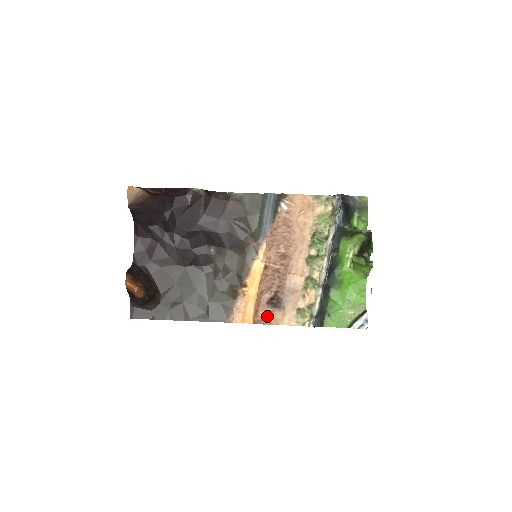
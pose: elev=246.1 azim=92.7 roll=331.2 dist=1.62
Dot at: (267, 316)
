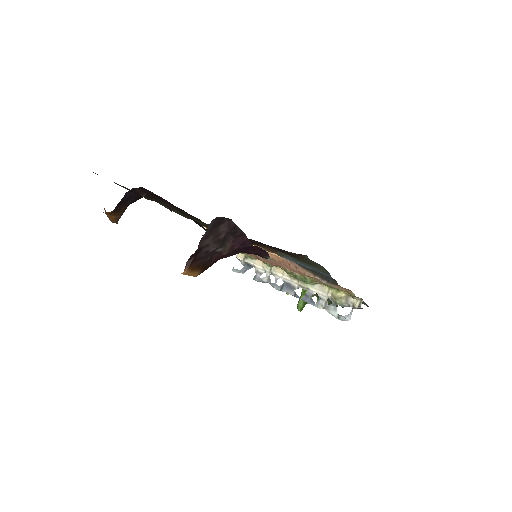
Dot at: occluded
